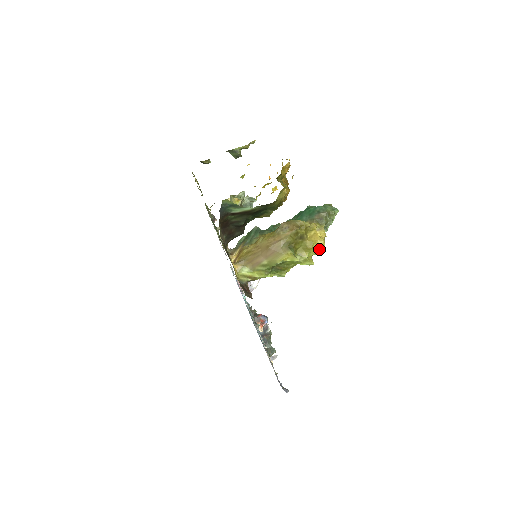
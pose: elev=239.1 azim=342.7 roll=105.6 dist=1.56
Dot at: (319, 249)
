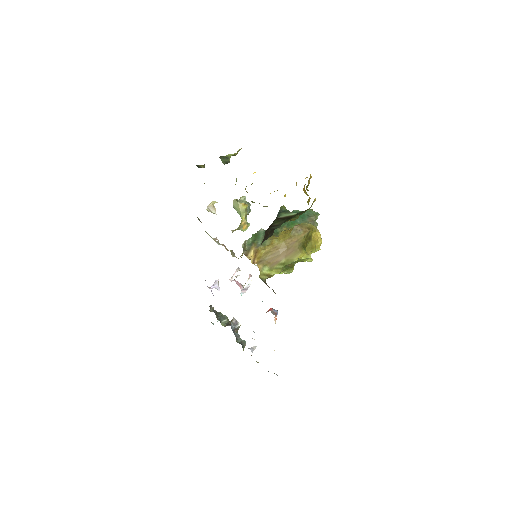
Dot at: (318, 248)
